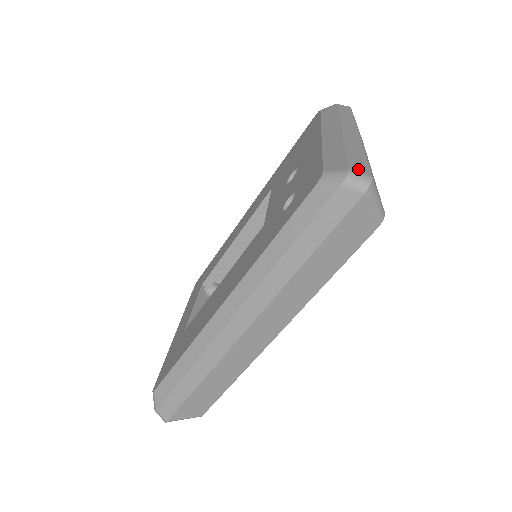
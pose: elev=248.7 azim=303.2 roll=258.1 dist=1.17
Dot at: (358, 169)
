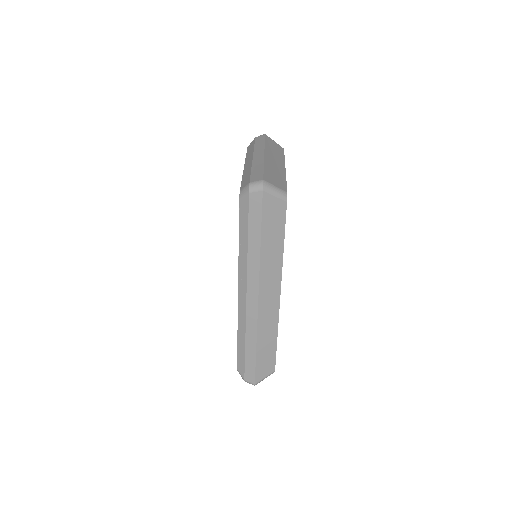
Dot at: (255, 179)
